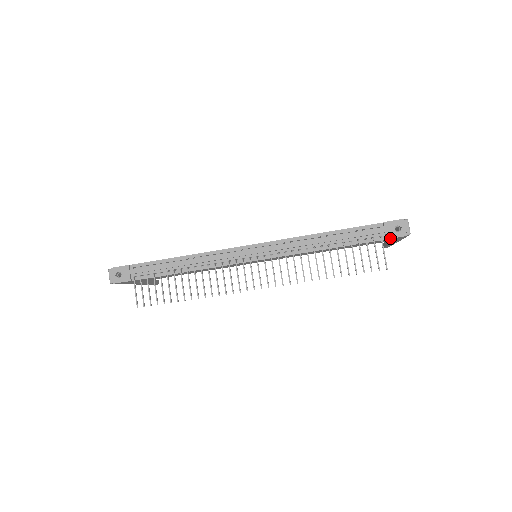
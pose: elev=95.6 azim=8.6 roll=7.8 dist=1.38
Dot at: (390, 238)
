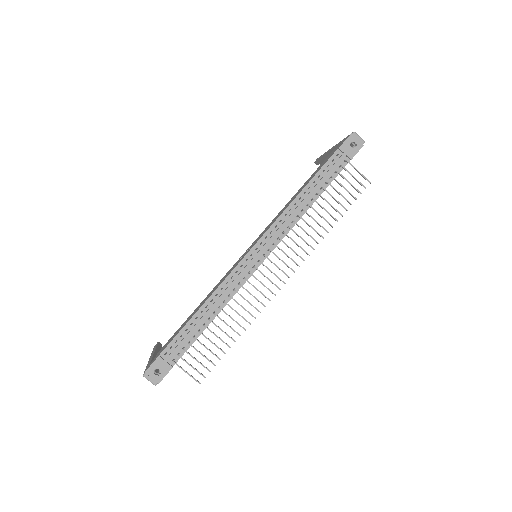
Dot at: occluded
